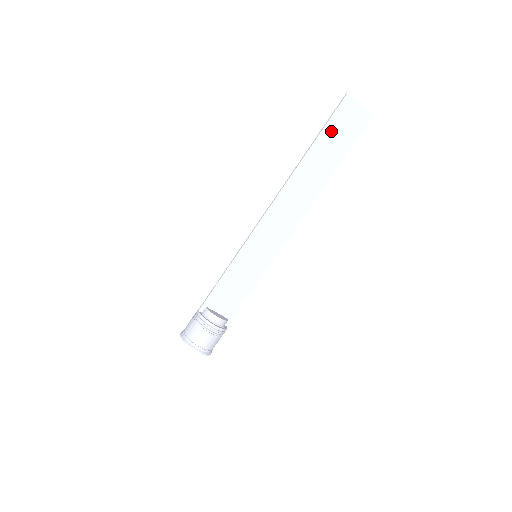
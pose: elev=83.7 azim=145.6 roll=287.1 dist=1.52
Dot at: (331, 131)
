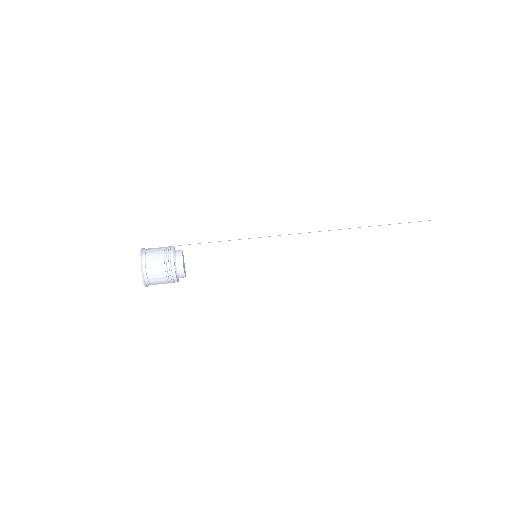
Dot at: (397, 232)
